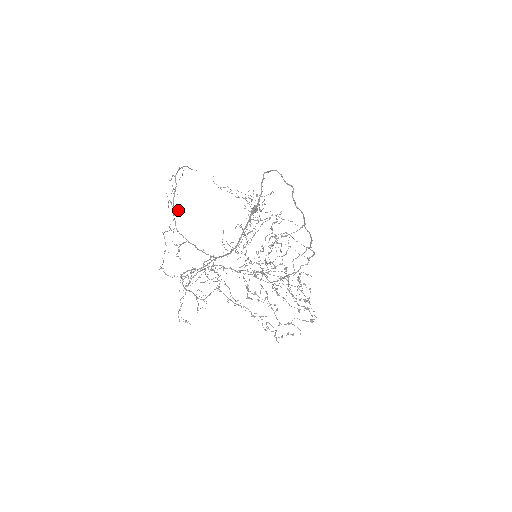
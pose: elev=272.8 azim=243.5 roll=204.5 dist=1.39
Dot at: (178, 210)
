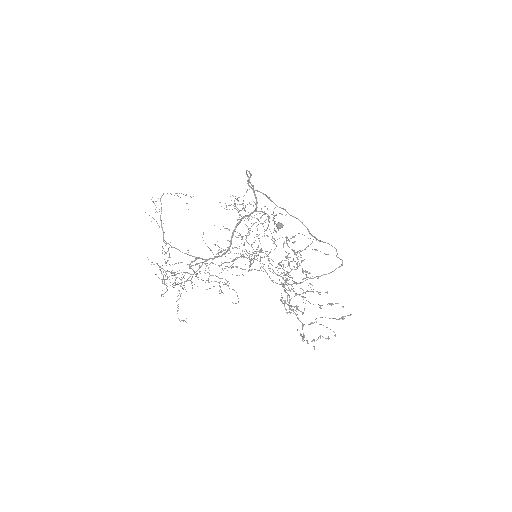
Dot at: occluded
